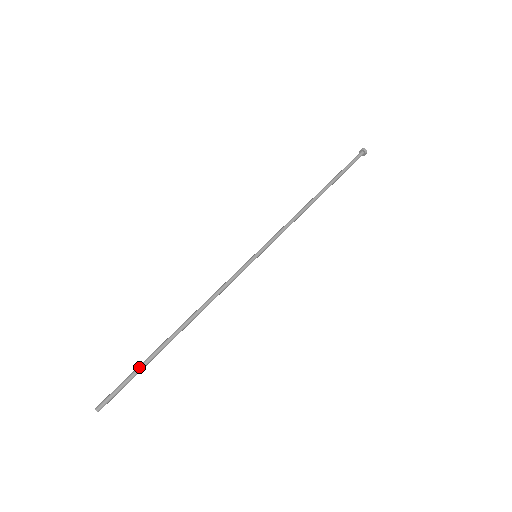
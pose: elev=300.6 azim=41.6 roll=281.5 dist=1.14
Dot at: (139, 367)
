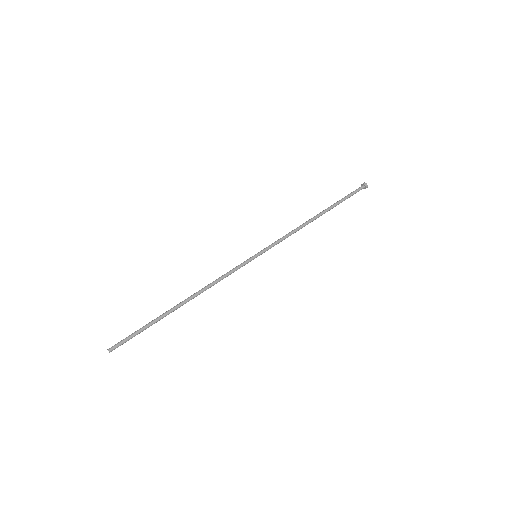
Dot at: (146, 324)
